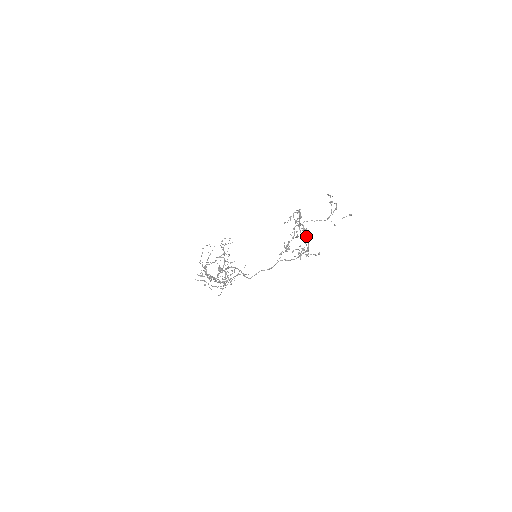
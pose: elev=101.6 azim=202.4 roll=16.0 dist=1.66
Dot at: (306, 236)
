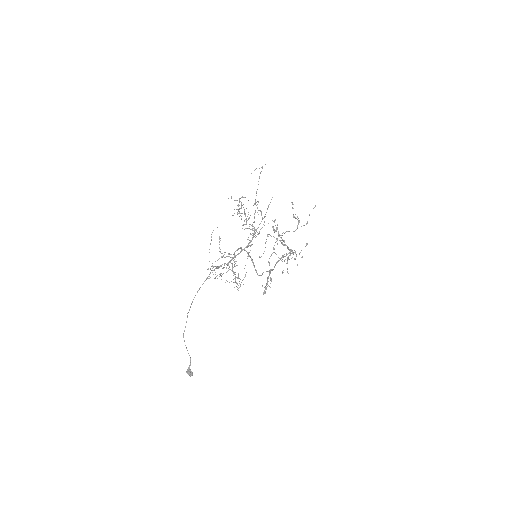
Dot at: occluded
